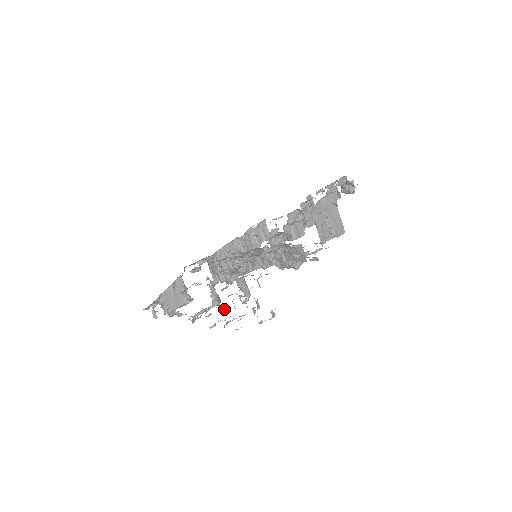
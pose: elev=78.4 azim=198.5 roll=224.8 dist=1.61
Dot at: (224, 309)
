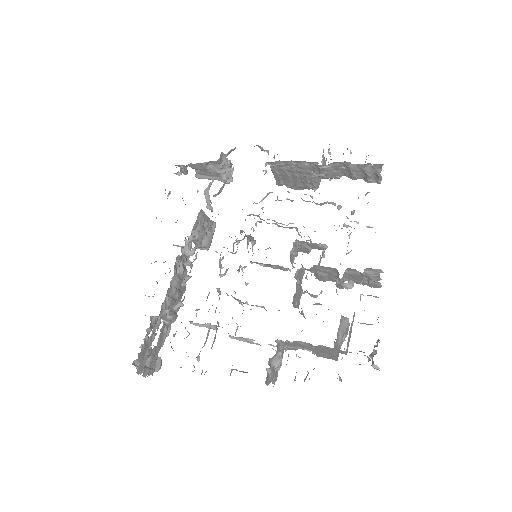
Dot at: occluded
